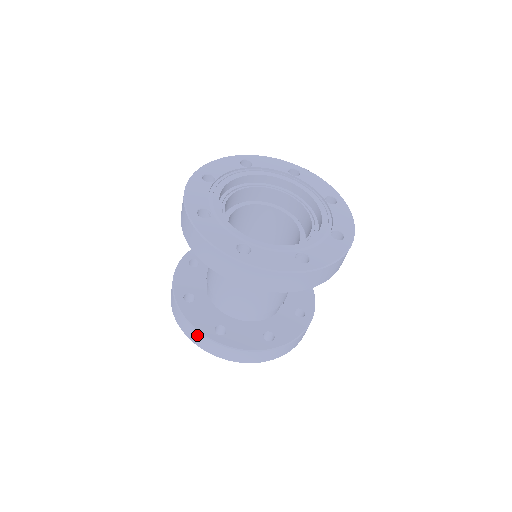
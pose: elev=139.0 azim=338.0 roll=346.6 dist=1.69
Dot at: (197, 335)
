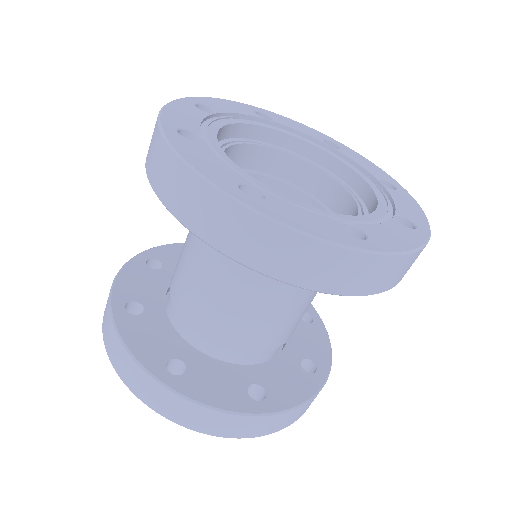
Dot at: (109, 293)
